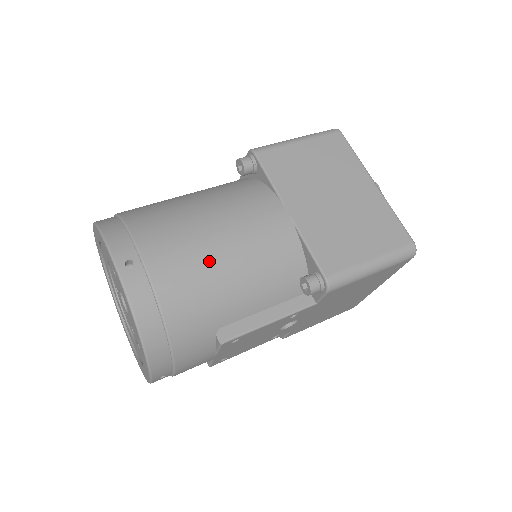
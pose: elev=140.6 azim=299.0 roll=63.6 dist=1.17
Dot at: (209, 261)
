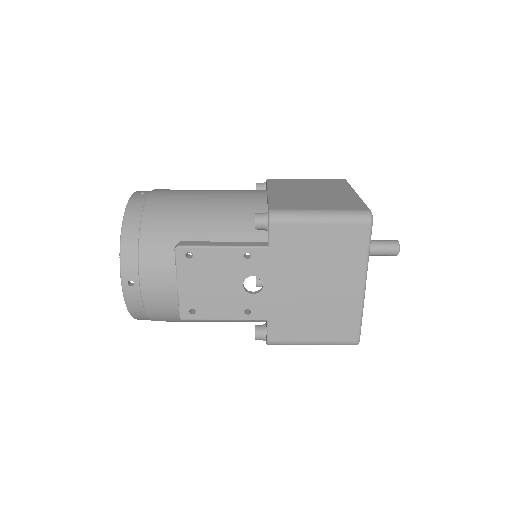
Dot at: (191, 198)
